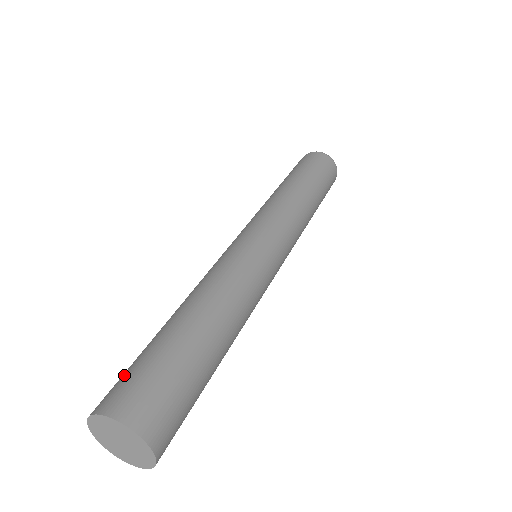
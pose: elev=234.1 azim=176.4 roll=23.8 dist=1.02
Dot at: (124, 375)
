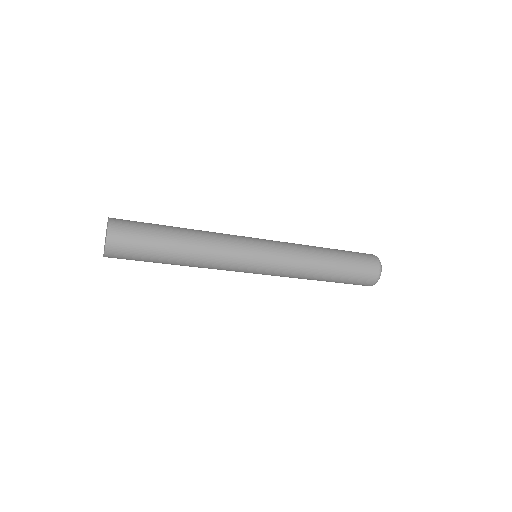
Dot at: (134, 221)
